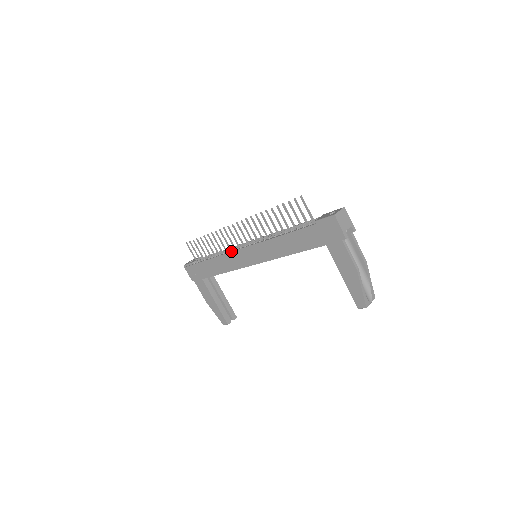
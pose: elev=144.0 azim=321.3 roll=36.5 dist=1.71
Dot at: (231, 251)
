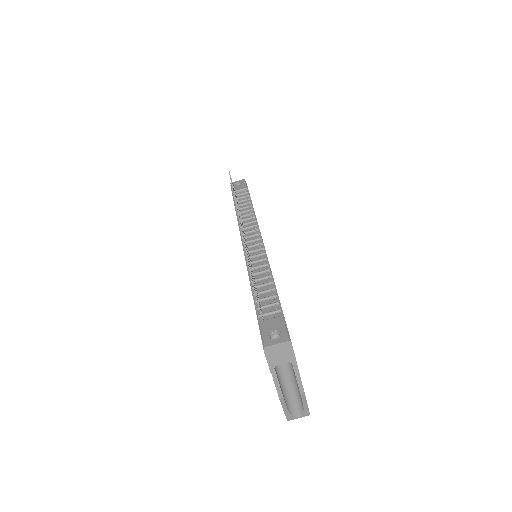
Dot at: (240, 230)
